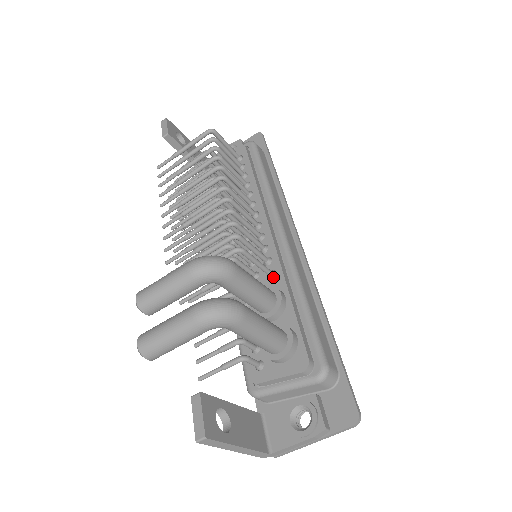
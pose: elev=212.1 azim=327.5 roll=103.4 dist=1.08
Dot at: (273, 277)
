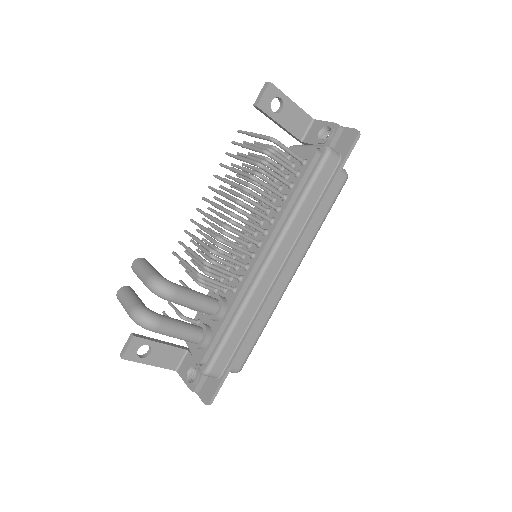
Dot at: (233, 293)
